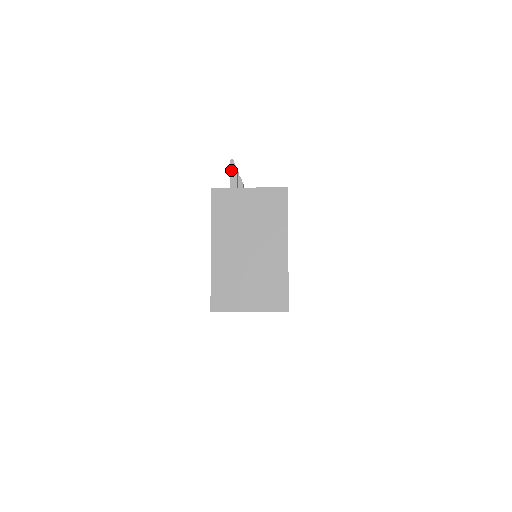
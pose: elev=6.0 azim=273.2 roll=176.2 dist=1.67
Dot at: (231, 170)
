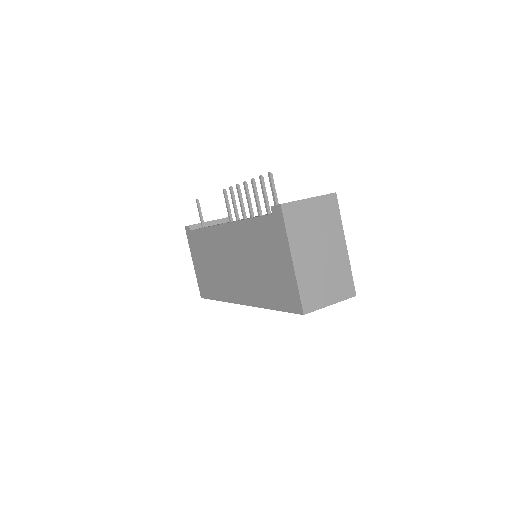
Dot at: (272, 183)
